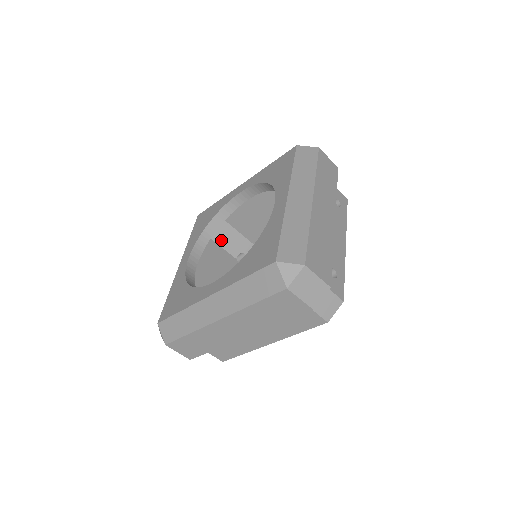
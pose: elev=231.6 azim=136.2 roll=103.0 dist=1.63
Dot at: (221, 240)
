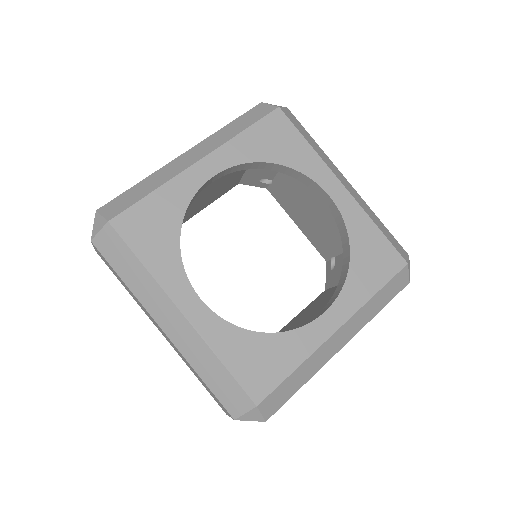
Dot at: occluded
